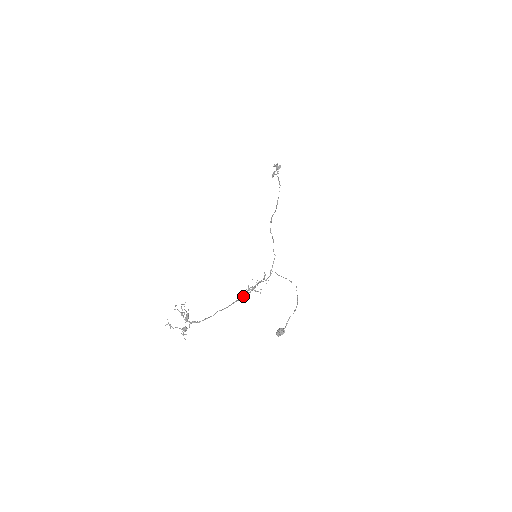
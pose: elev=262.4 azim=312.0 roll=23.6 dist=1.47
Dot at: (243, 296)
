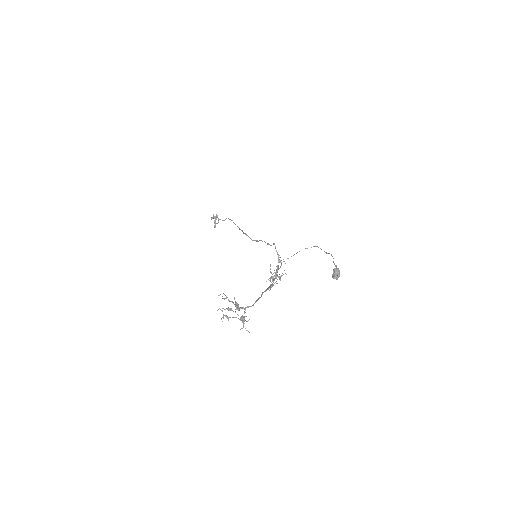
Dot at: occluded
